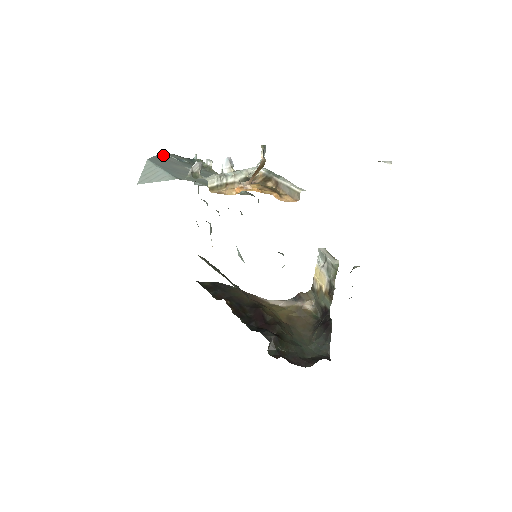
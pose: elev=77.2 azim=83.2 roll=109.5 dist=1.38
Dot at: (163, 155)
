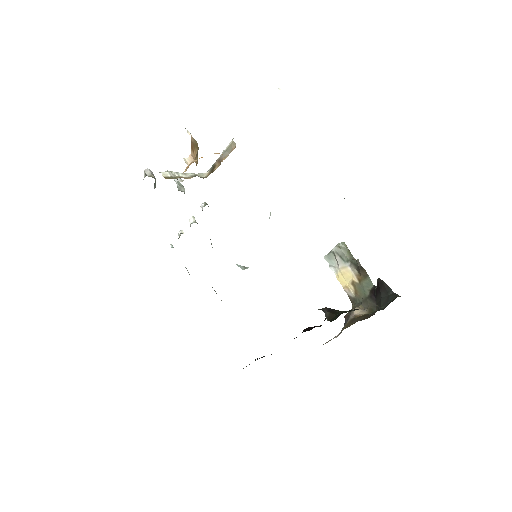
Dot at: occluded
